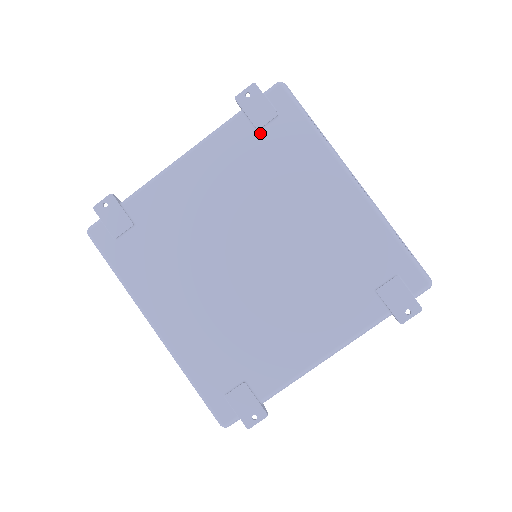
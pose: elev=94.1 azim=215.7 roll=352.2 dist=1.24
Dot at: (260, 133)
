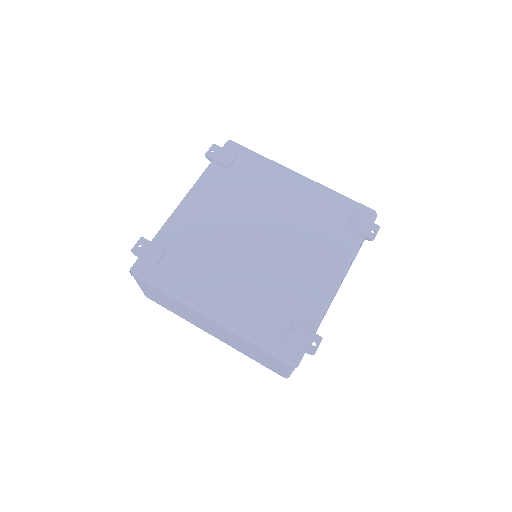
Dot at: (229, 169)
